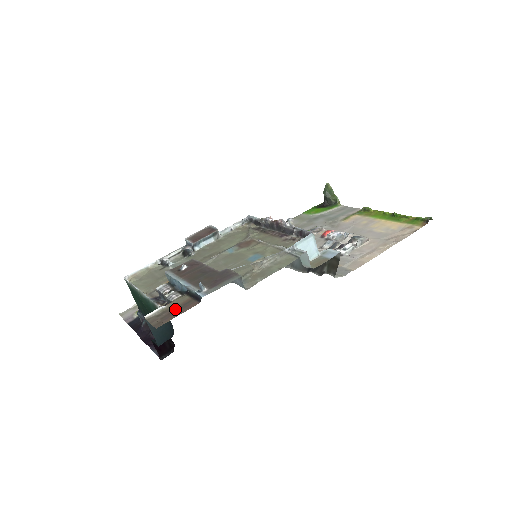
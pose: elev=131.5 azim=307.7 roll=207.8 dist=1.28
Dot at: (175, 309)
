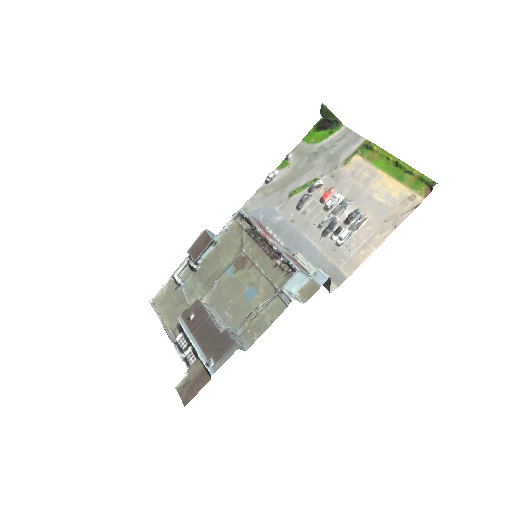
Dot at: (194, 382)
